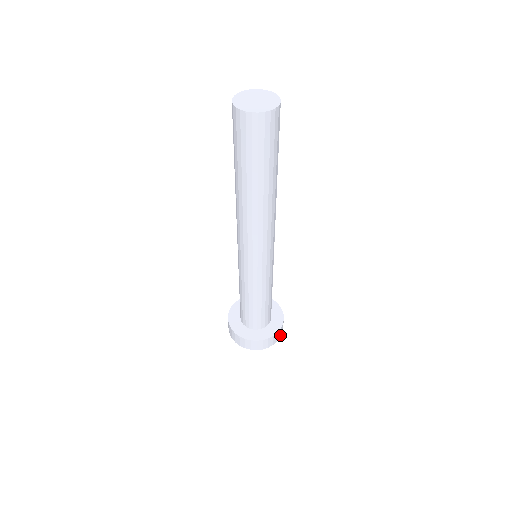
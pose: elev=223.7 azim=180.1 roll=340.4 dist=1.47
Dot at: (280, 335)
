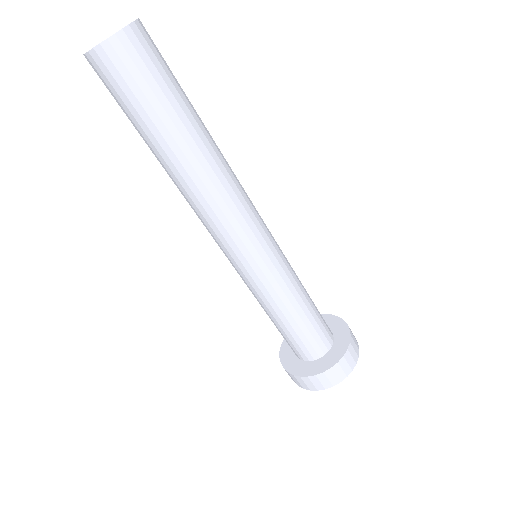
Dot at: (331, 383)
